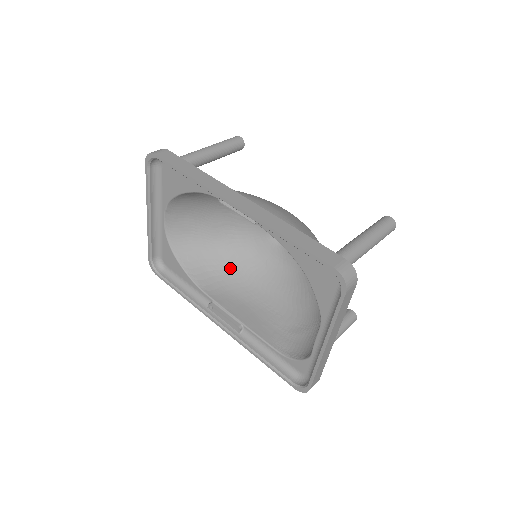
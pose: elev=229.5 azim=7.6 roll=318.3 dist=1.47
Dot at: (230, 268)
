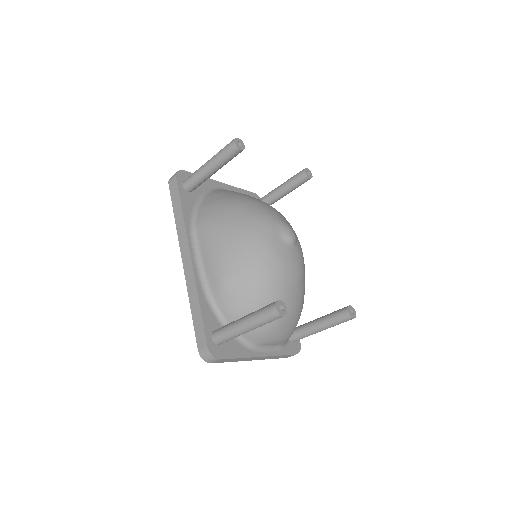
Dot at: occluded
